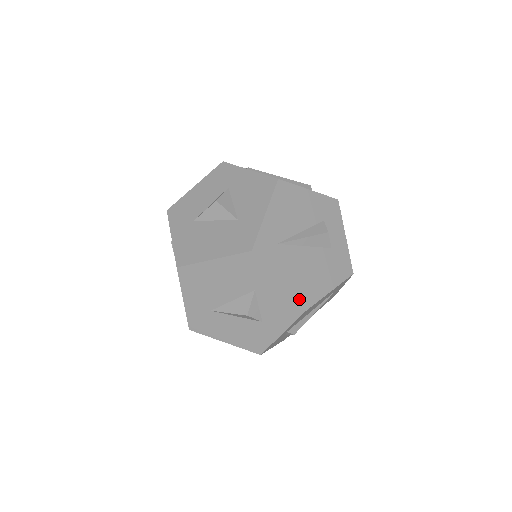
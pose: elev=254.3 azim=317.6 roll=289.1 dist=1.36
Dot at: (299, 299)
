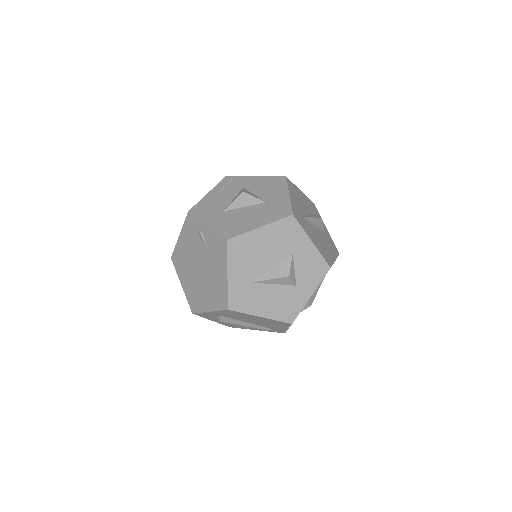
Dot at: (325, 258)
